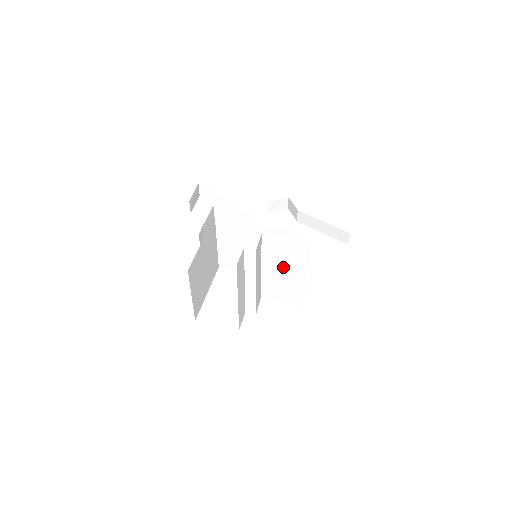
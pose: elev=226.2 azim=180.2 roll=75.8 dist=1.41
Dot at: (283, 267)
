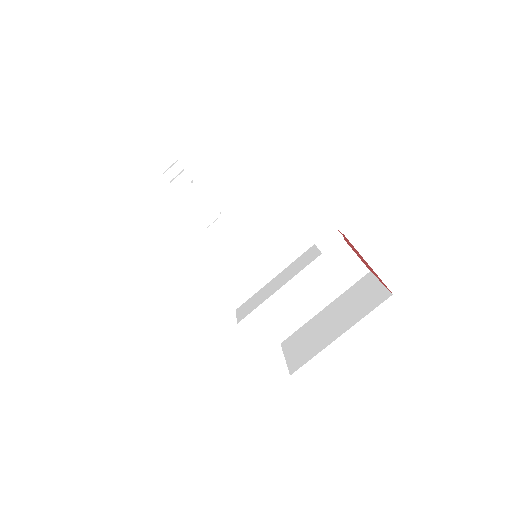
Dot at: (312, 282)
